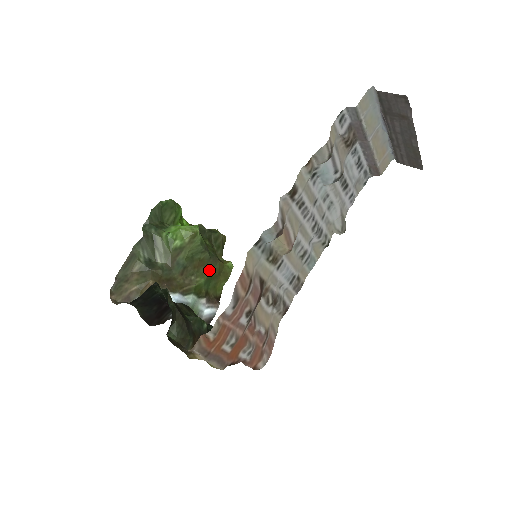
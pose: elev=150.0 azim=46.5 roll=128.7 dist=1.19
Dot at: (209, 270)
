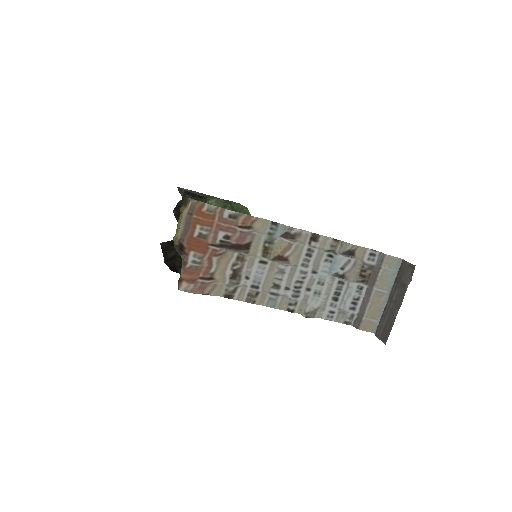
Dot at: occluded
